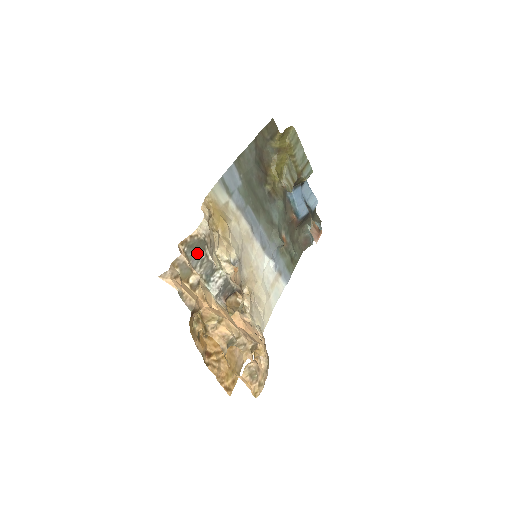
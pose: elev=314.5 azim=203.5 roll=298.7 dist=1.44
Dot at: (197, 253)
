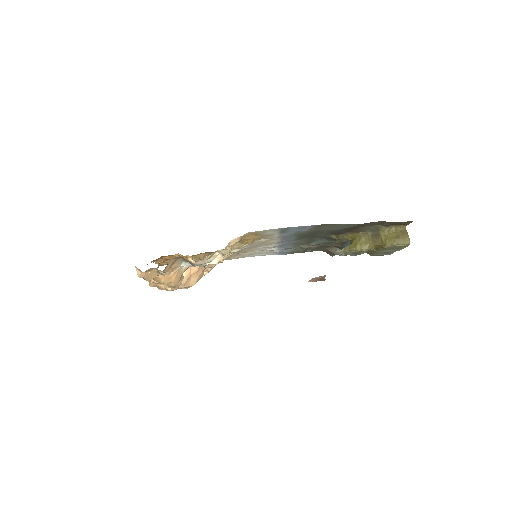
Dot at: occluded
